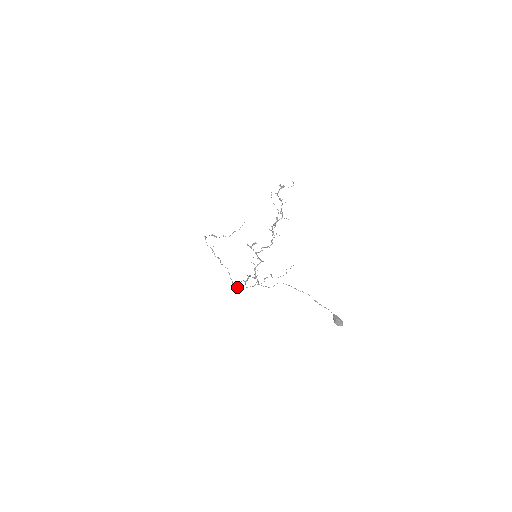
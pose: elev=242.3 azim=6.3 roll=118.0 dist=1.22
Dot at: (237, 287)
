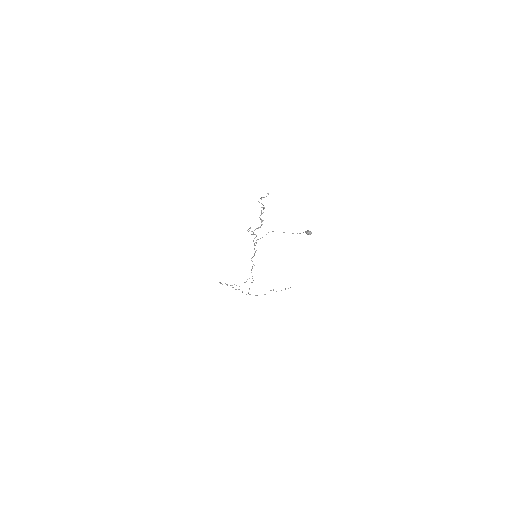
Dot at: (249, 294)
